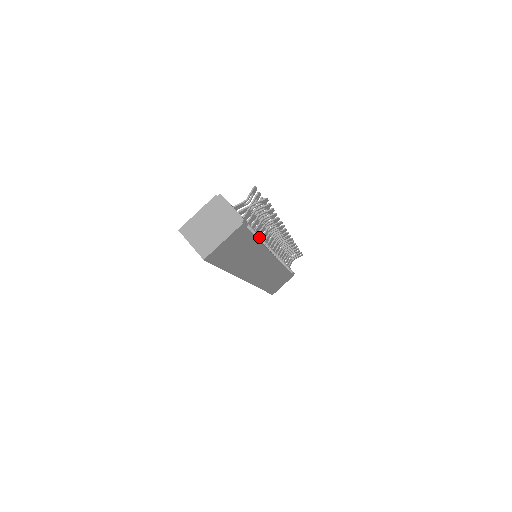
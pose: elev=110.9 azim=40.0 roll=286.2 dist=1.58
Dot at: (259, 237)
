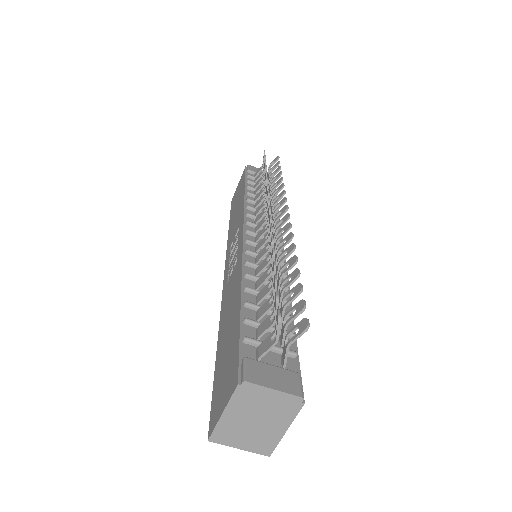
Dot at: occluded
